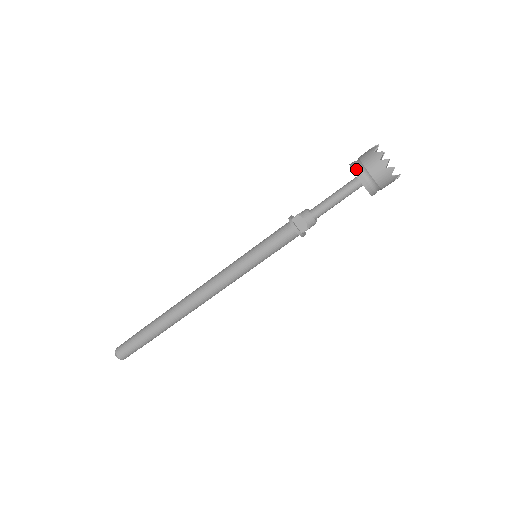
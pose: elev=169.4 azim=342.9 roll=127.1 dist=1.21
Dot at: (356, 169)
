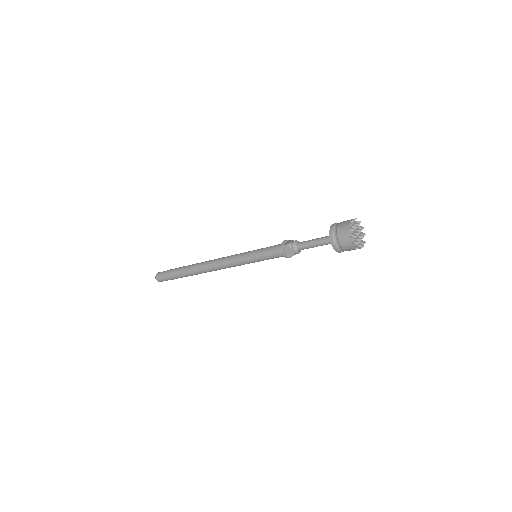
Dot at: (332, 235)
